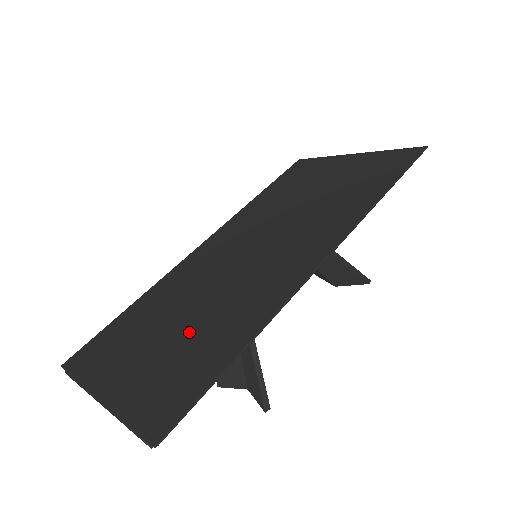
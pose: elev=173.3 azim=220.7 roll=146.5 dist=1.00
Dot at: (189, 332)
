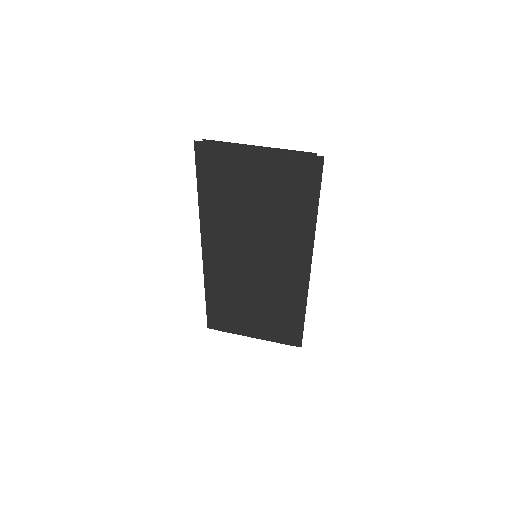
Dot at: (268, 309)
